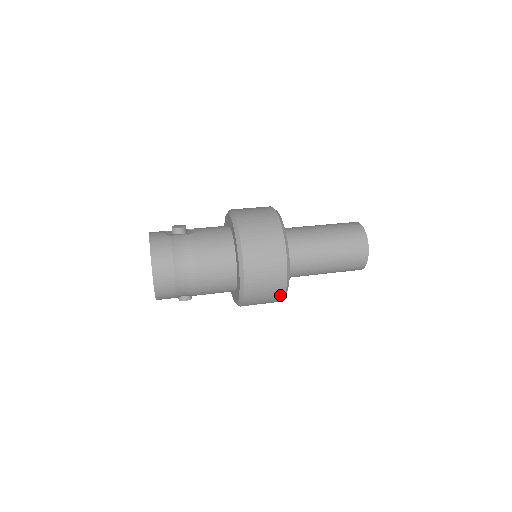
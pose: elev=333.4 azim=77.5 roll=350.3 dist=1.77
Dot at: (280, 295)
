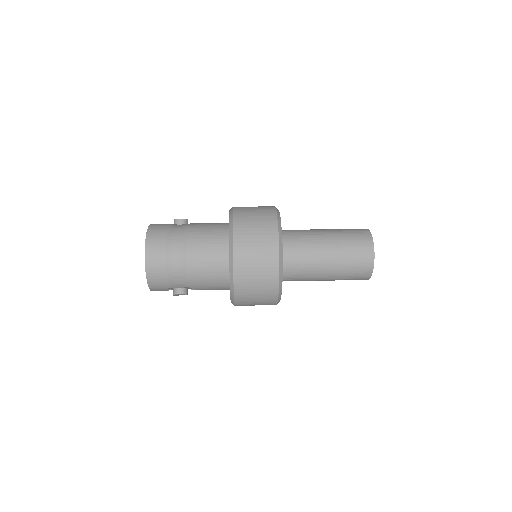
Dot at: (274, 281)
